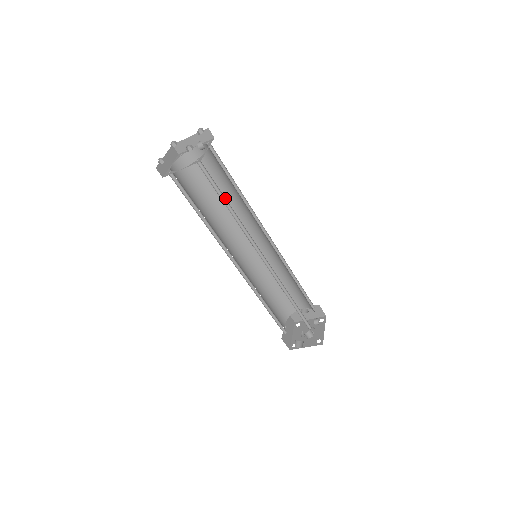
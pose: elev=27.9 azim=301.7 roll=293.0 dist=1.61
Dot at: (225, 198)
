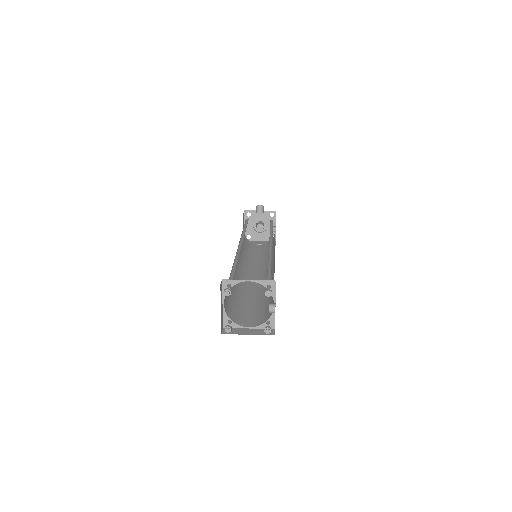
Dot at: occluded
